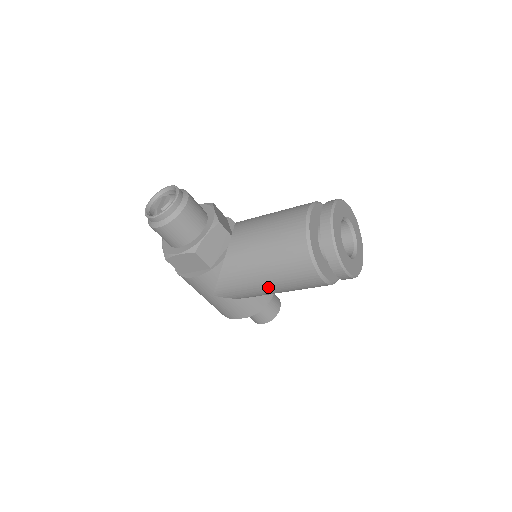
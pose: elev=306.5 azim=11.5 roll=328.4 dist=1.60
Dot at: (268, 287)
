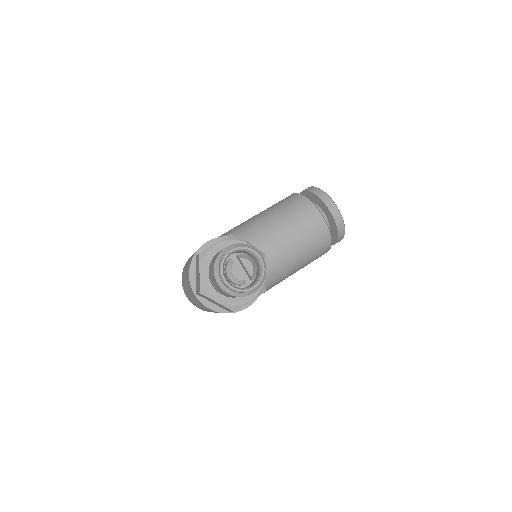
Dot at: occluded
